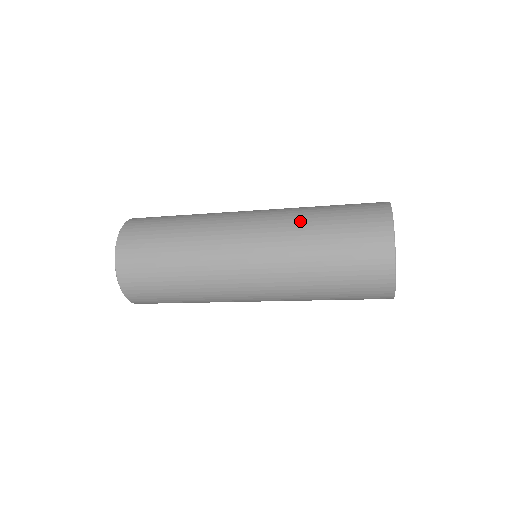
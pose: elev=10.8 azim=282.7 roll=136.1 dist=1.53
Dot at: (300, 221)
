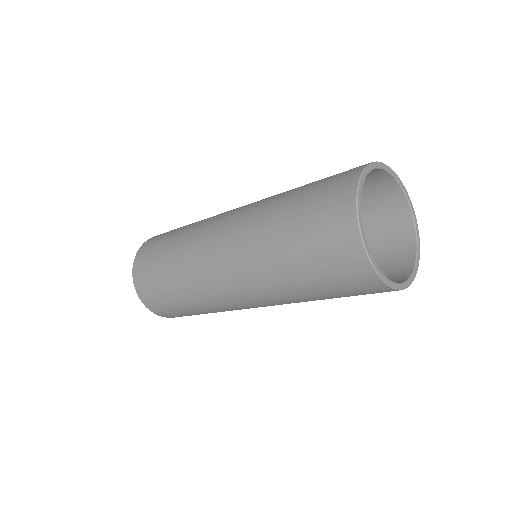
Dot at: (270, 202)
